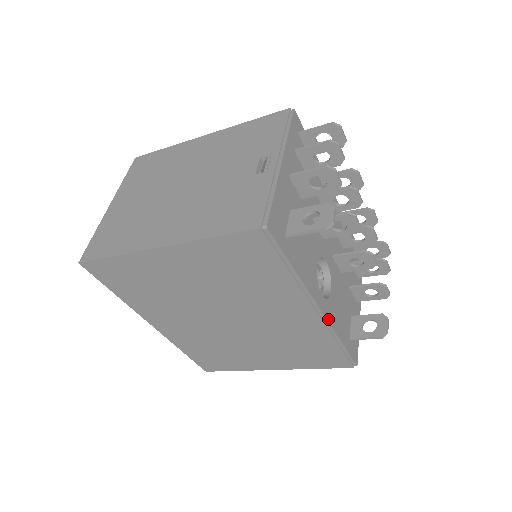
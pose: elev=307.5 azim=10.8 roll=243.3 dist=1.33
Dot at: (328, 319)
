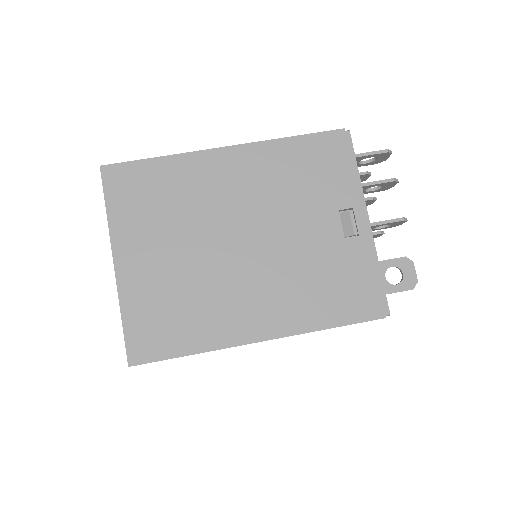
Dot at: occluded
